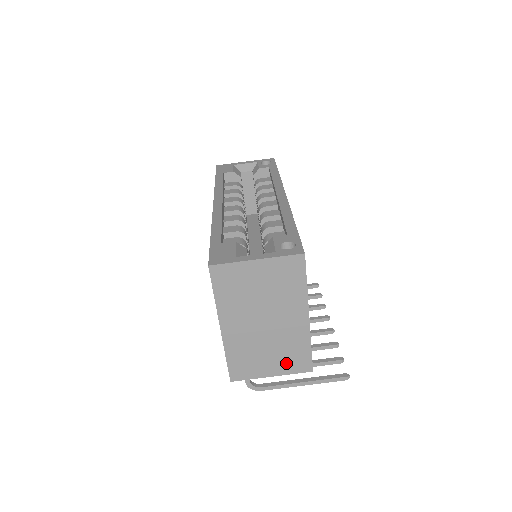
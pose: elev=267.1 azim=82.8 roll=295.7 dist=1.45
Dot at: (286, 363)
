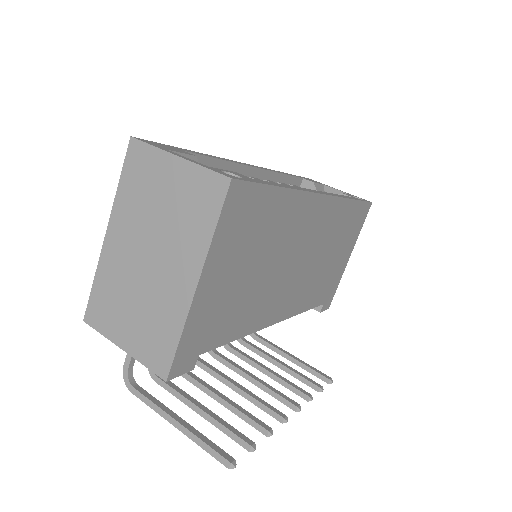
Dot at: (144, 341)
